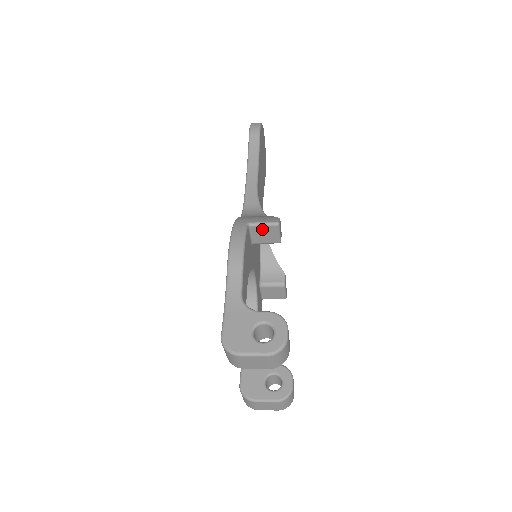
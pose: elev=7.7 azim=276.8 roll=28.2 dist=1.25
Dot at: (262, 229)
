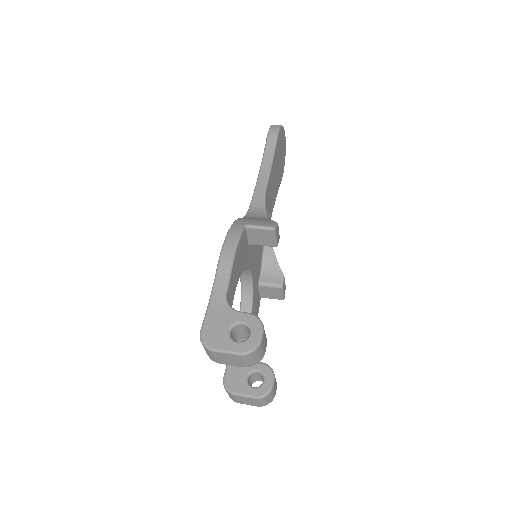
Dot at: (259, 232)
